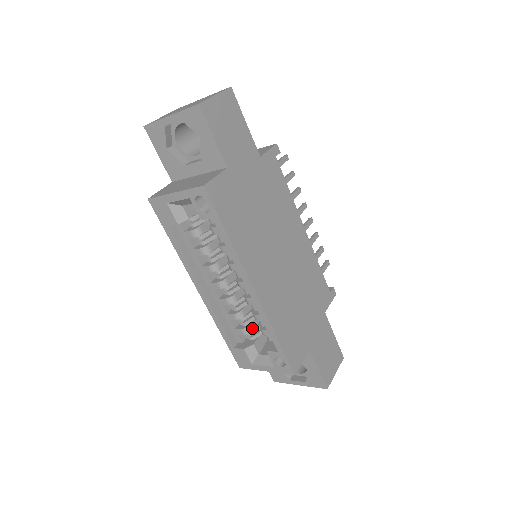
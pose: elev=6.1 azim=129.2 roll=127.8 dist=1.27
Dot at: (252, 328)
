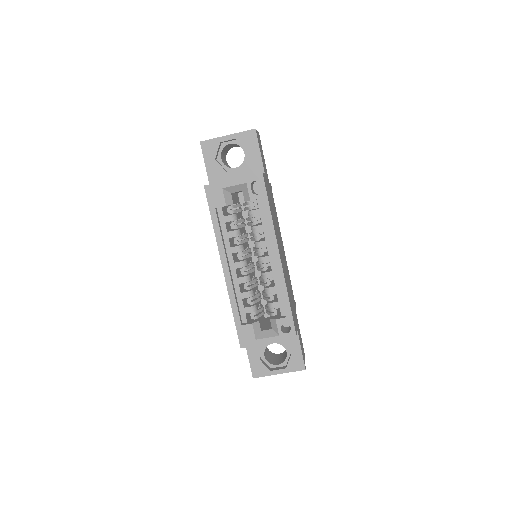
Dot at: (257, 308)
